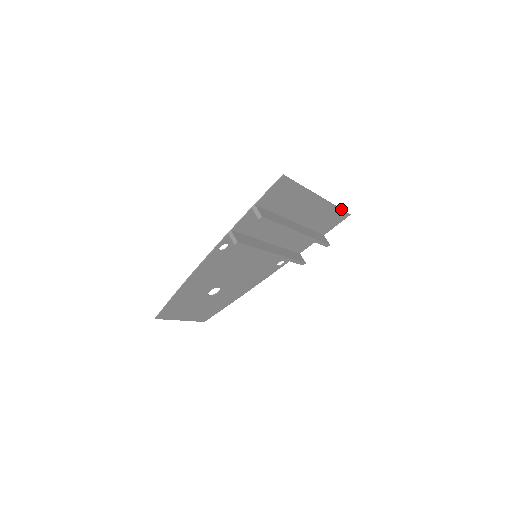
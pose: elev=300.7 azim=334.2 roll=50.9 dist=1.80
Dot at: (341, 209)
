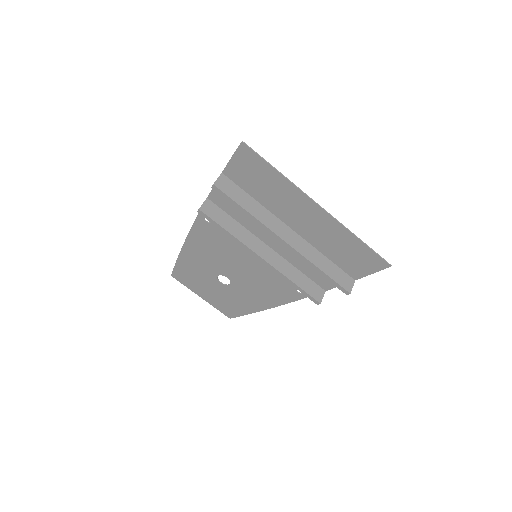
Dot at: (368, 246)
